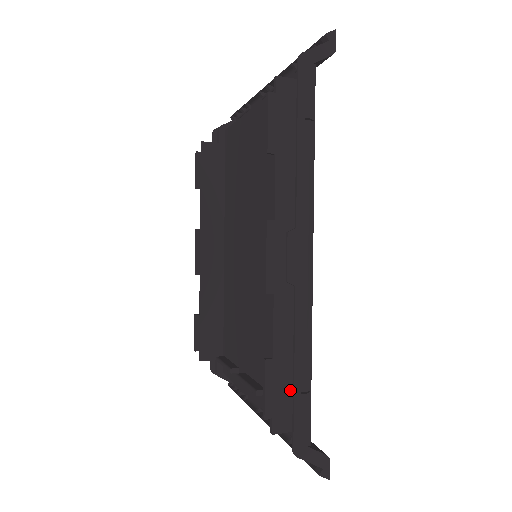
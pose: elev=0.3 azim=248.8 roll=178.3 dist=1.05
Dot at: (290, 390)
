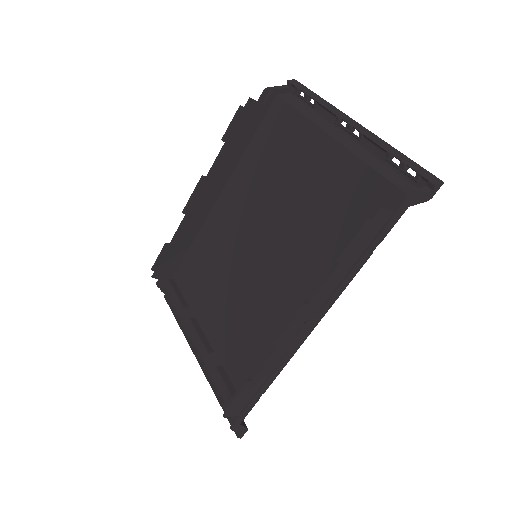
Dot at: (250, 396)
